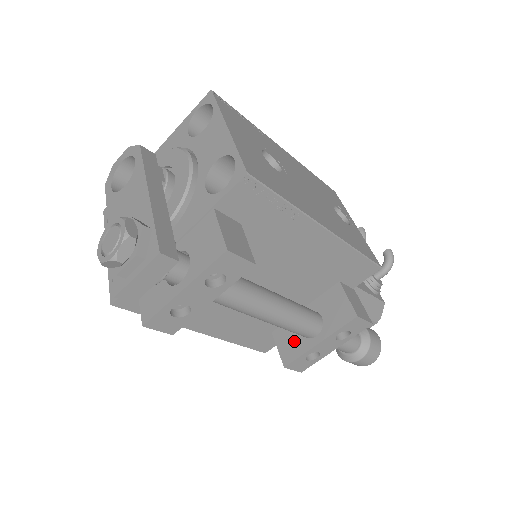
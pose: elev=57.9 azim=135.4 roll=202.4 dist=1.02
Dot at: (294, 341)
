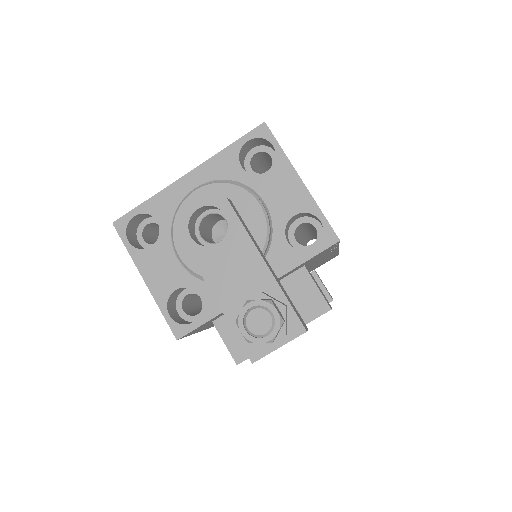
Dot at: occluded
